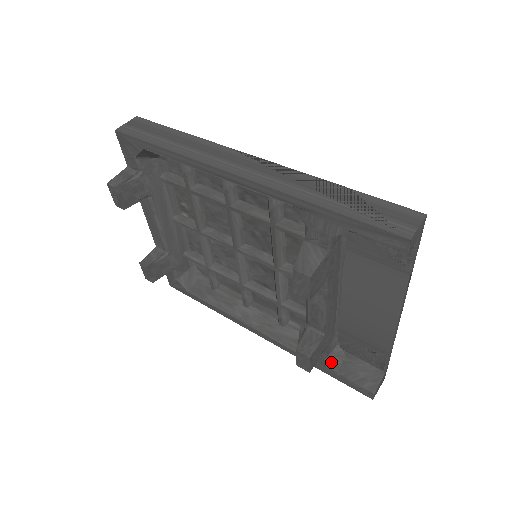
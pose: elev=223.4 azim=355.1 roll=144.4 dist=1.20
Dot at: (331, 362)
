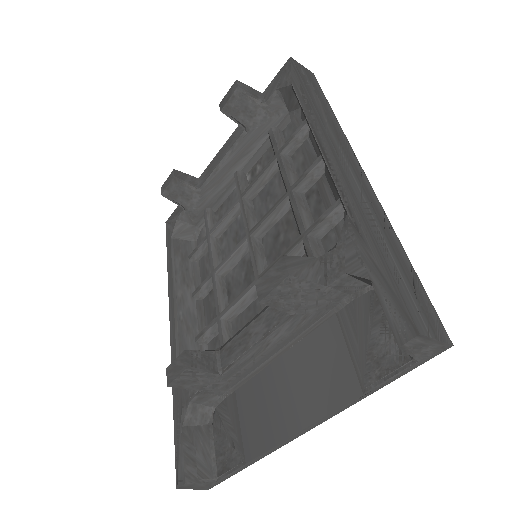
Dot at: (191, 411)
